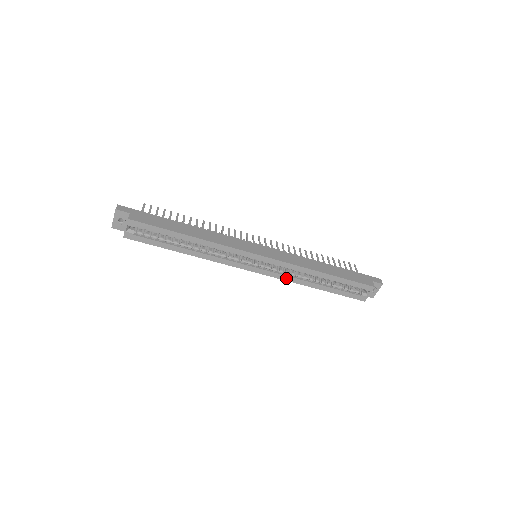
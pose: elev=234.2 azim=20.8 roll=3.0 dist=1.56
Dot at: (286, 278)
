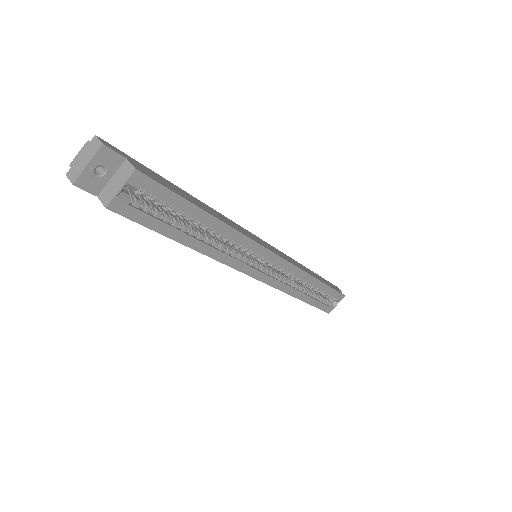
Dot at: (284, 288)
